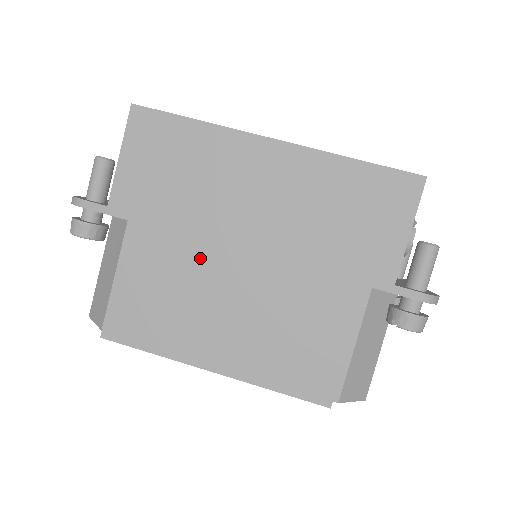
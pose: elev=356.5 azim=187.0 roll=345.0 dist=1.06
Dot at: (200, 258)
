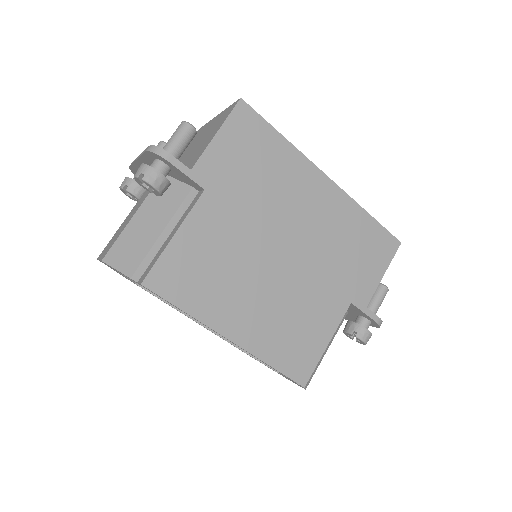
Dot at: (251, 243)
